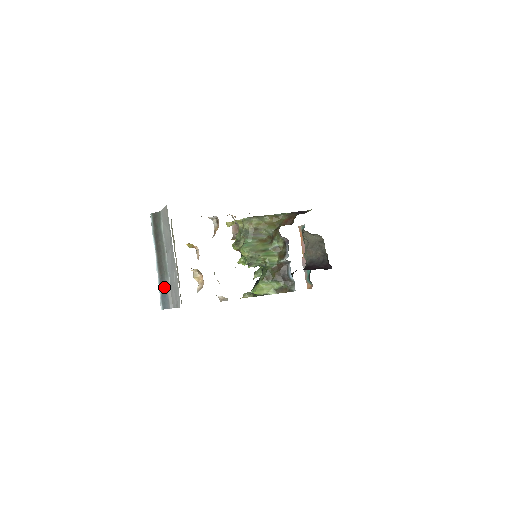
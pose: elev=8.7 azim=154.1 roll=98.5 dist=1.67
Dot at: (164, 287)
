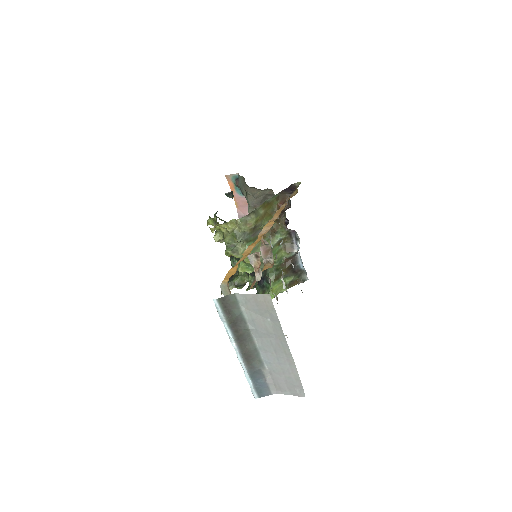
Dot at: (258, 376)
